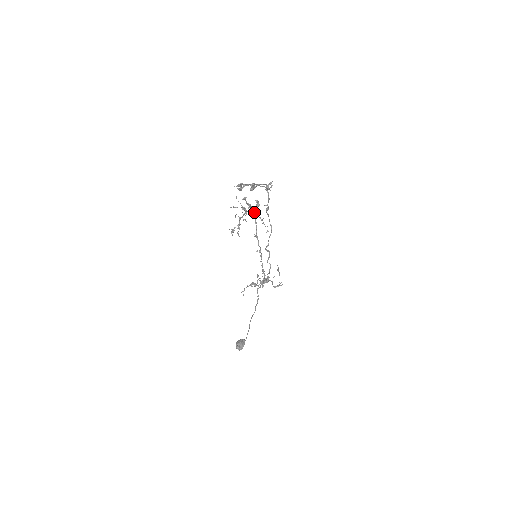
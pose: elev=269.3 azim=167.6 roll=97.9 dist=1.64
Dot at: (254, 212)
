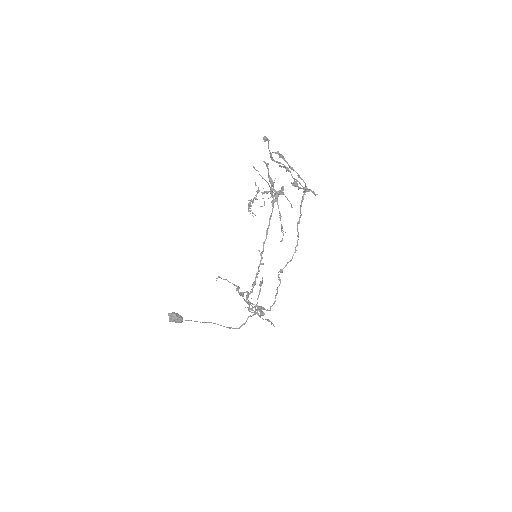
Dot at: (277, 201)
